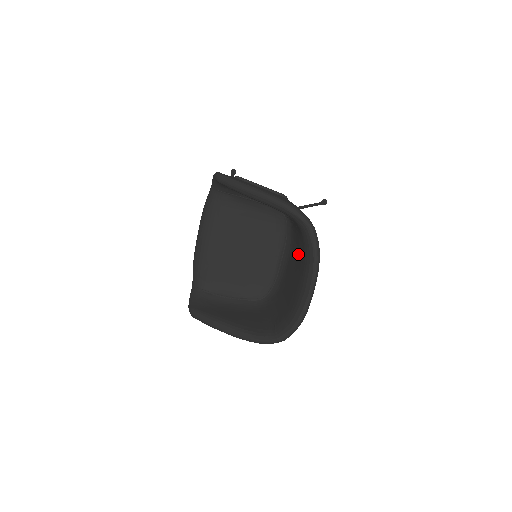
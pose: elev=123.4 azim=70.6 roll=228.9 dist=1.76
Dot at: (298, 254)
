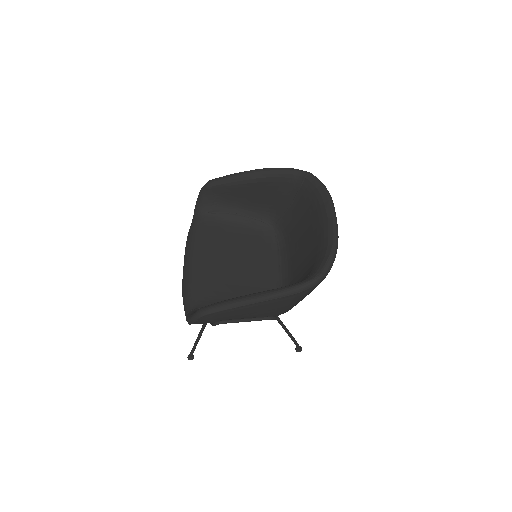
Dot at: (302, 222)
